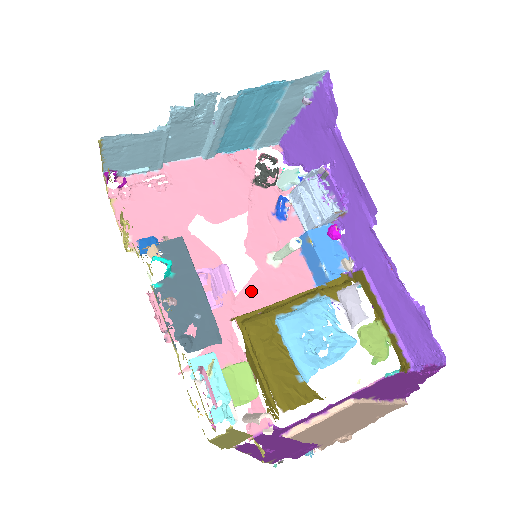
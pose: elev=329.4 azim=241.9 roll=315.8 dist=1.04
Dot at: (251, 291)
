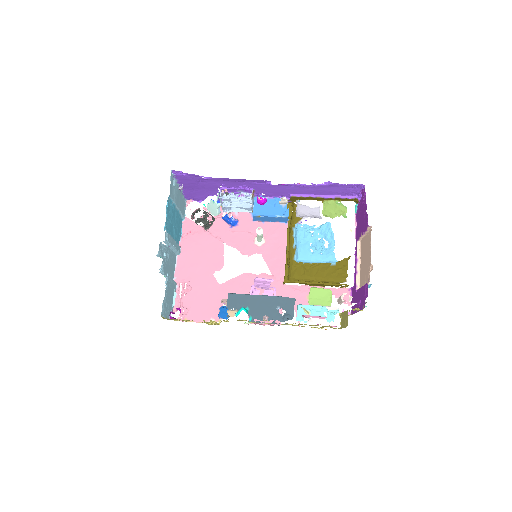
Dot at: (272, 264)
